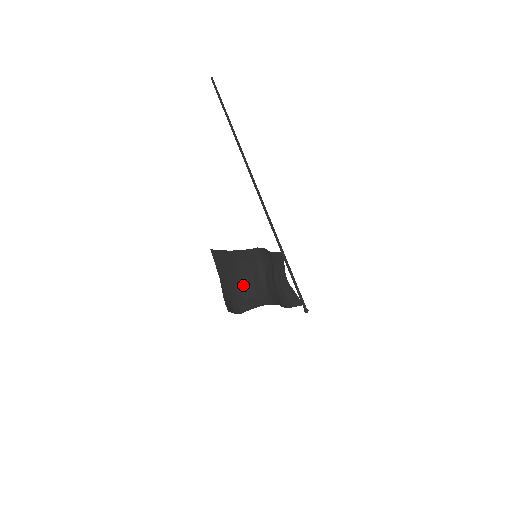
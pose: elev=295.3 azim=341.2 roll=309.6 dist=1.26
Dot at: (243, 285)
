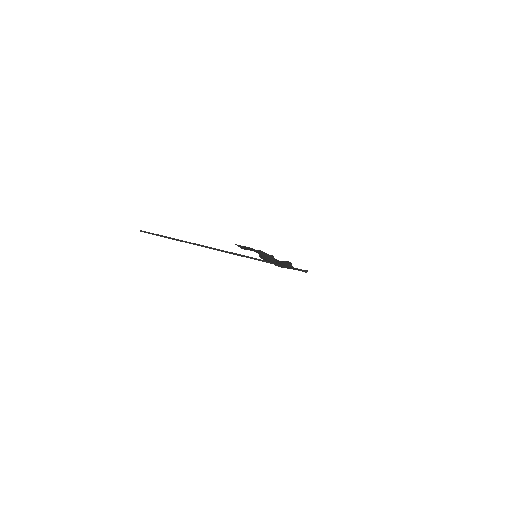
Dot at: occluded
